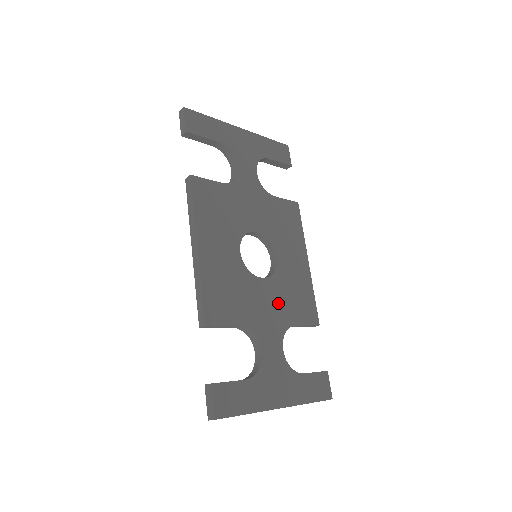
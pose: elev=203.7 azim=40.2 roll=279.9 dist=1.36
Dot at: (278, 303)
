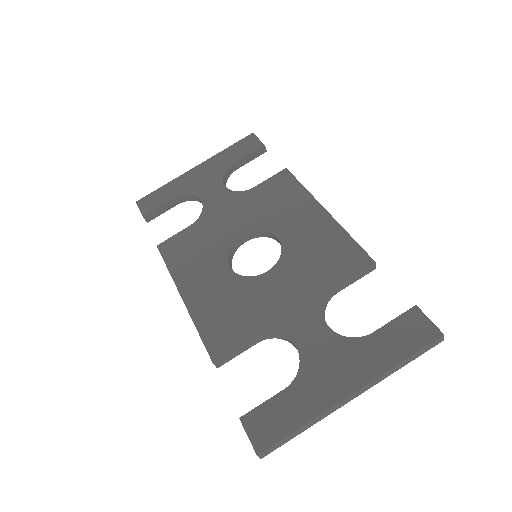
Dot at: (299, 281)
